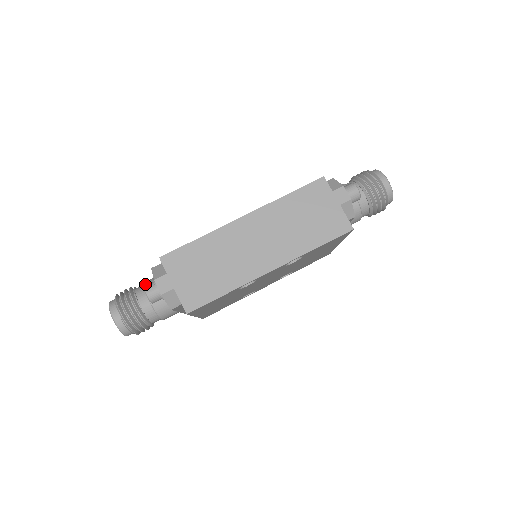
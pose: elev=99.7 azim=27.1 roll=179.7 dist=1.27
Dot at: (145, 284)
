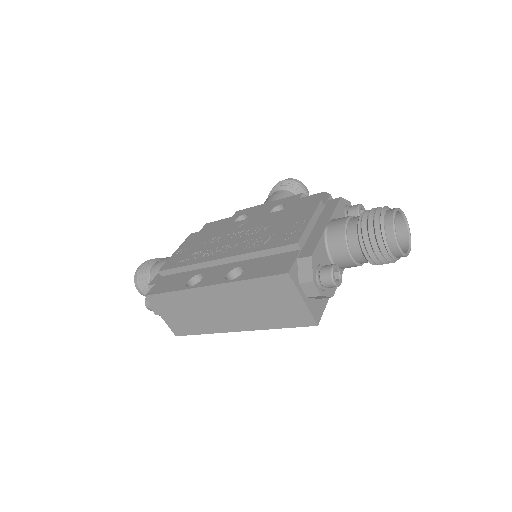
Dot at: (156, 272)
